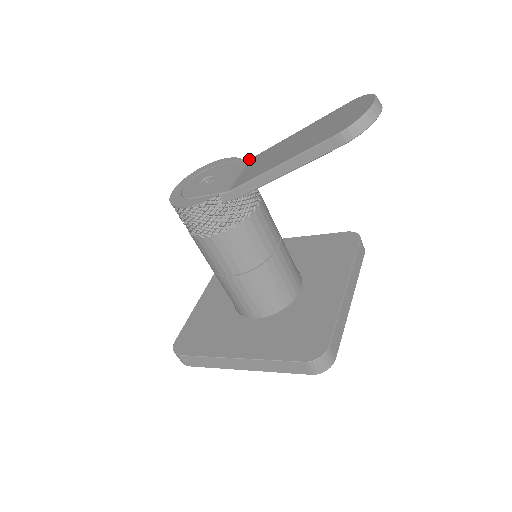
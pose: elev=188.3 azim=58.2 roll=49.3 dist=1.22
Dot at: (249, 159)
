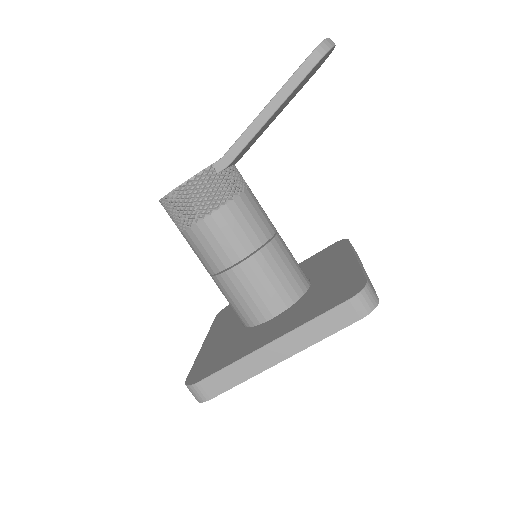
Dot at: occluded
